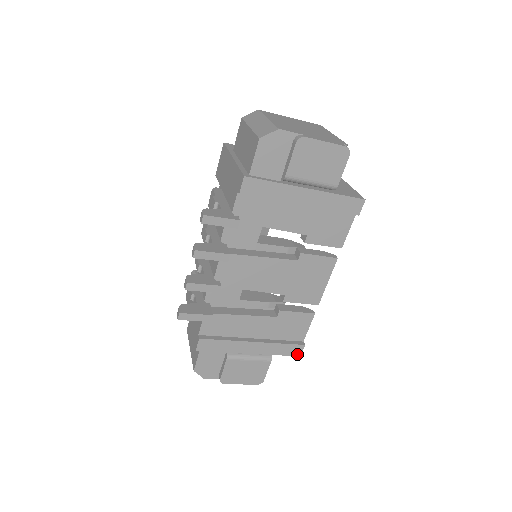
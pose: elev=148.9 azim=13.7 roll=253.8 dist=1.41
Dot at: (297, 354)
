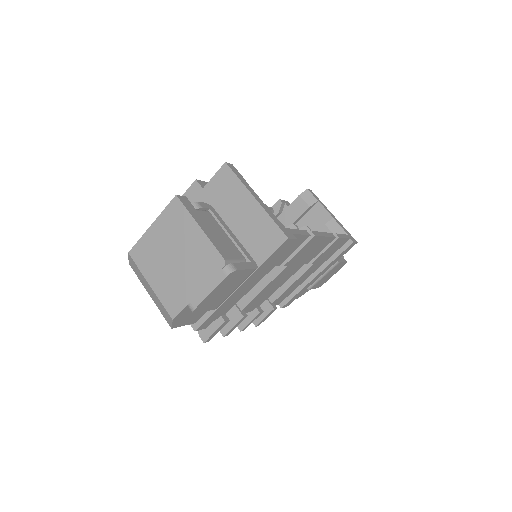
Dot at: (353, 245)
